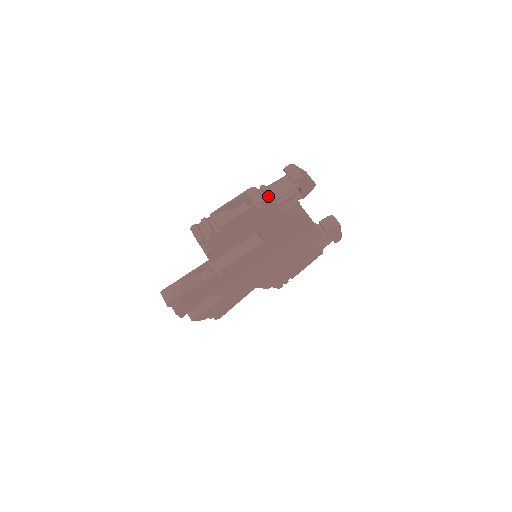
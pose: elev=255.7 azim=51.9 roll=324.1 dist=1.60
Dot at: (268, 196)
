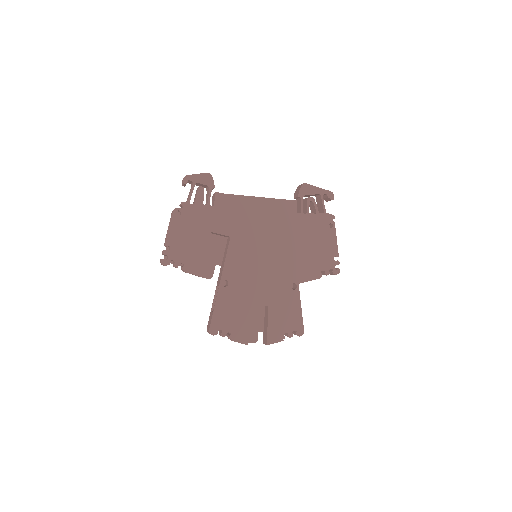
Dot at: (180, 205)
